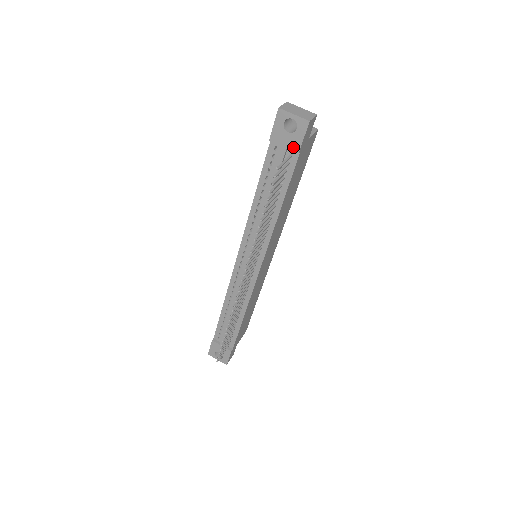
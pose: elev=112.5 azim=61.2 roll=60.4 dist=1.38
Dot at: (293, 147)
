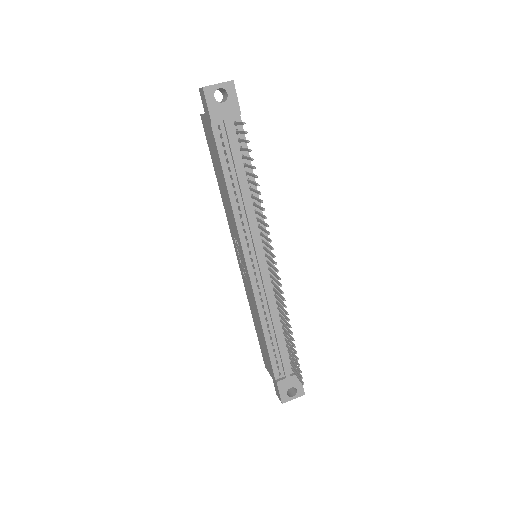
Dot at: (234, 112)
